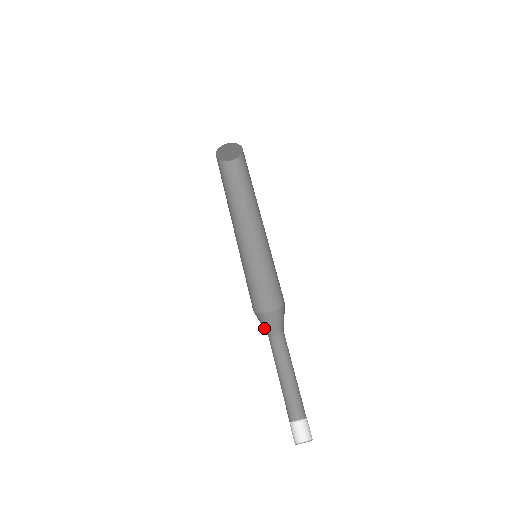
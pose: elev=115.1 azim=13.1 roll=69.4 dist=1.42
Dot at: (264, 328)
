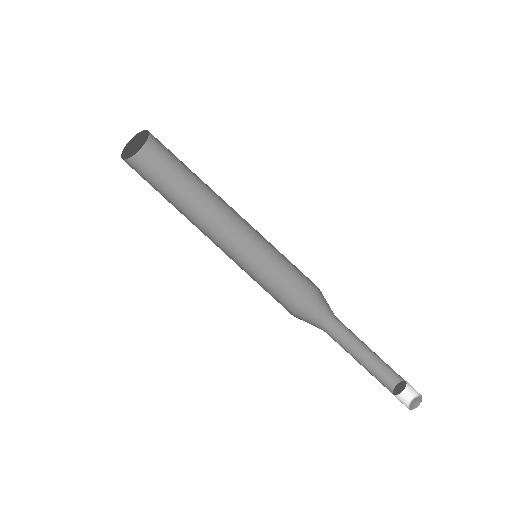
Dot at: occluded
